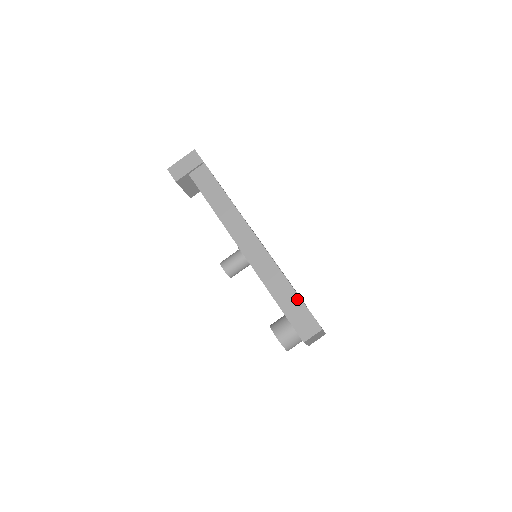
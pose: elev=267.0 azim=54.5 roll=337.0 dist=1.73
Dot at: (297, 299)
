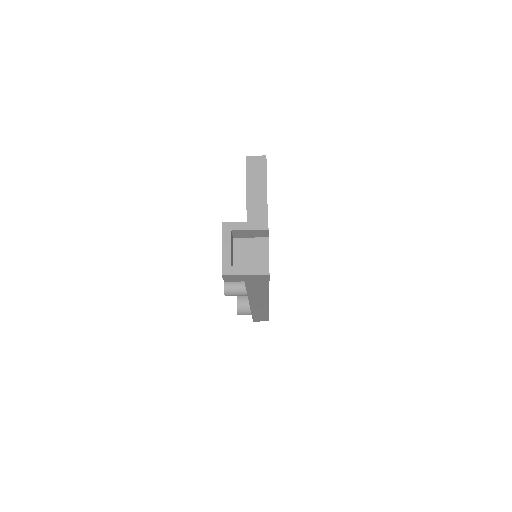
Dot at: occluded
